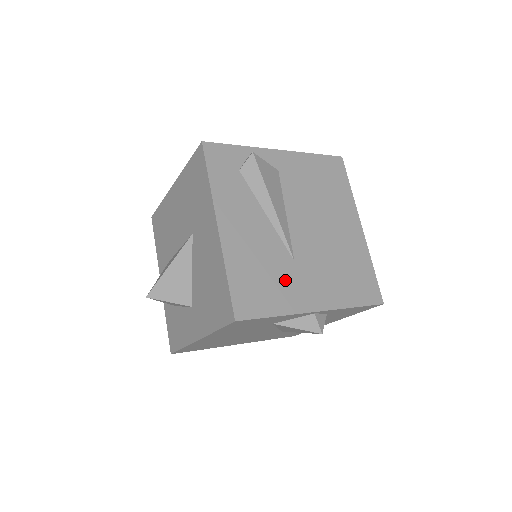
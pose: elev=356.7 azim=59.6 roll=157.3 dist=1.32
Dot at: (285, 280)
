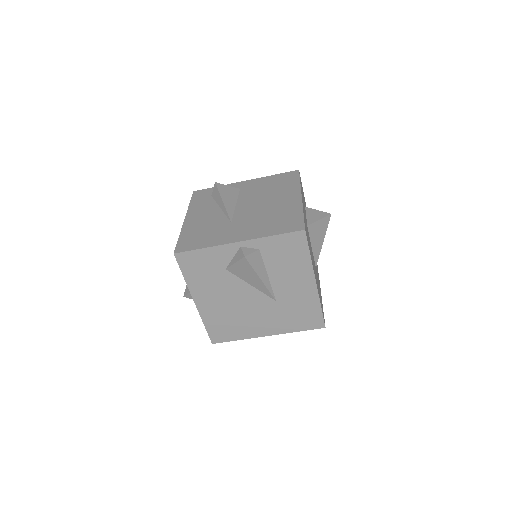
Dot at: (219, 232)
